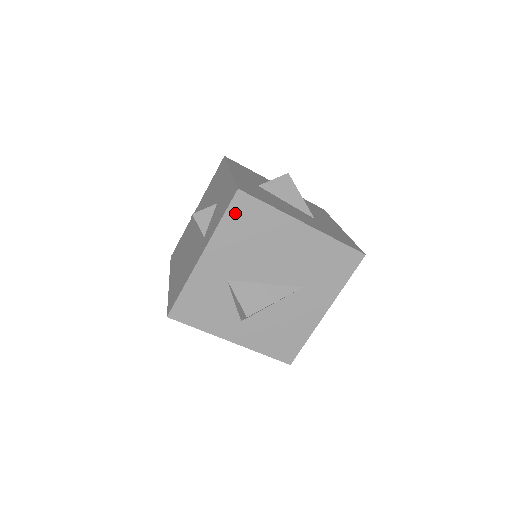
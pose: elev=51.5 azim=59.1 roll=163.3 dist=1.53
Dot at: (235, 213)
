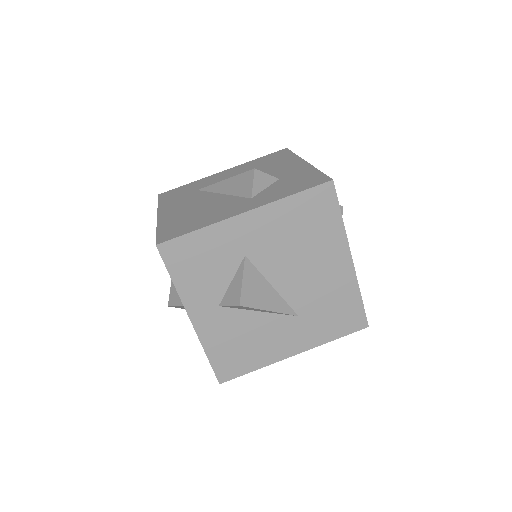
Dot at: (310, 199)
